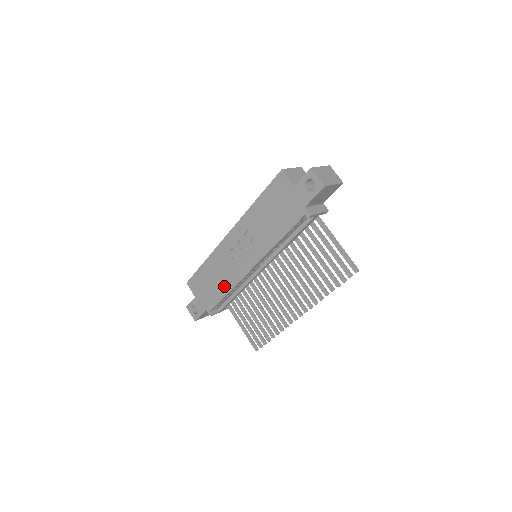
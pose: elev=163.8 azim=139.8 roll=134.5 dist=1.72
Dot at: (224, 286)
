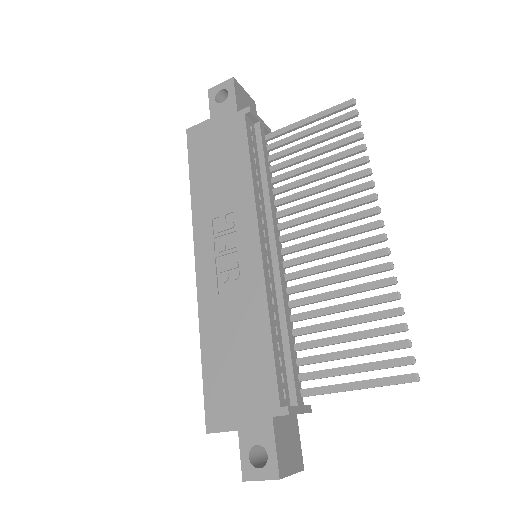
Dot at: (255, 326)
